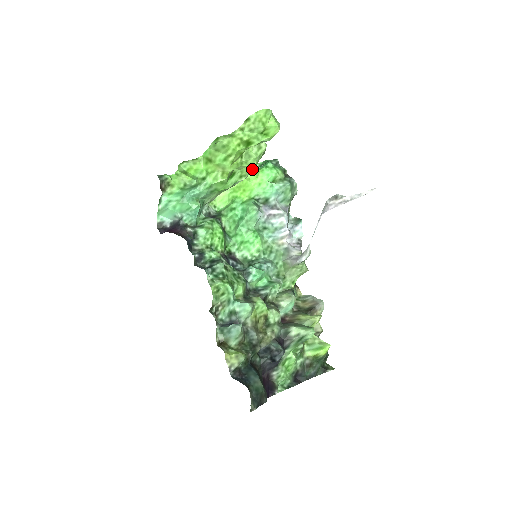
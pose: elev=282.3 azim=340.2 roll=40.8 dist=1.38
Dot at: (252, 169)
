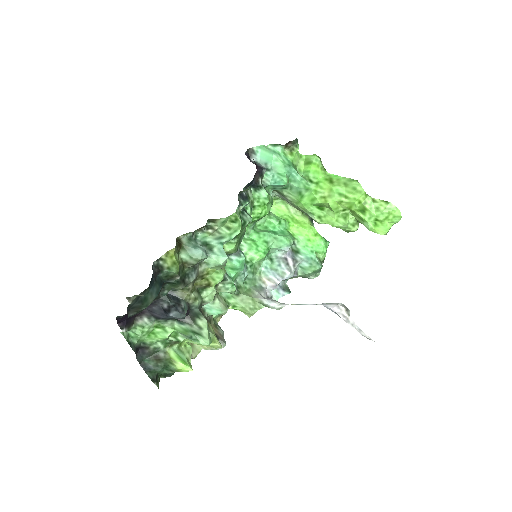
Dot at: (332, 225)
